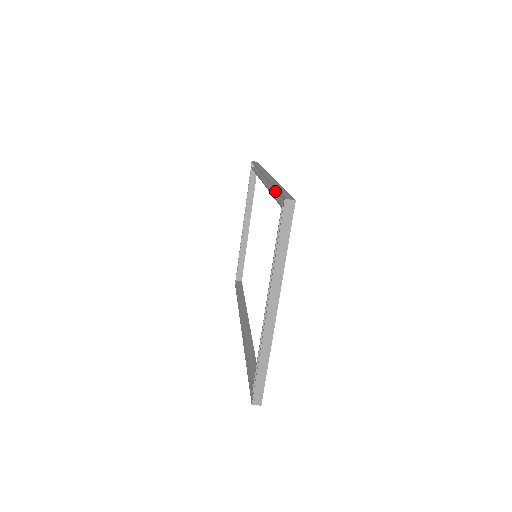
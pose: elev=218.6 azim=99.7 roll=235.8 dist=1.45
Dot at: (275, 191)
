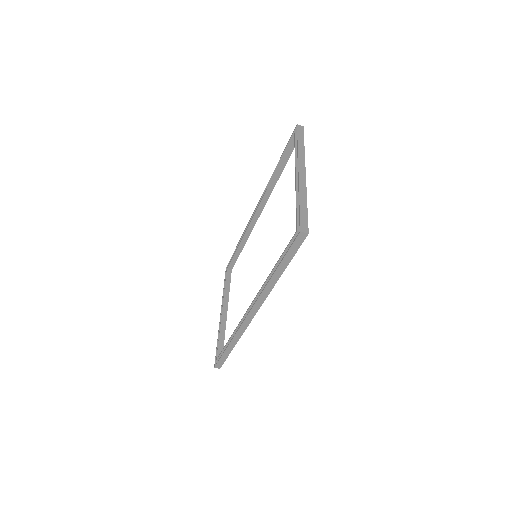
Dot at: (275, 179)
